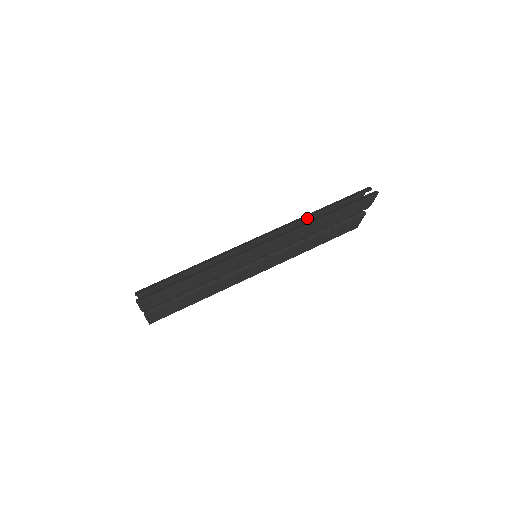
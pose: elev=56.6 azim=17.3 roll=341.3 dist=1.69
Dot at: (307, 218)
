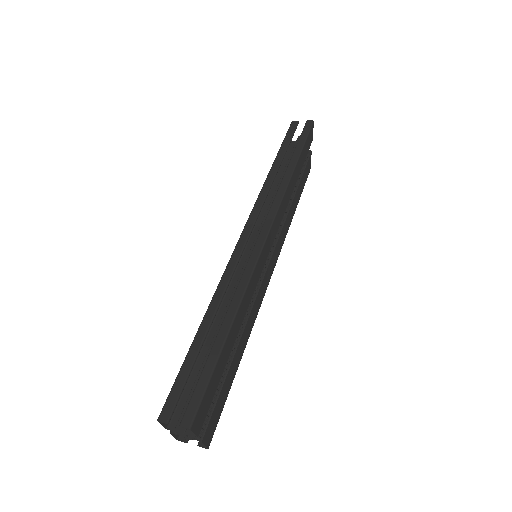
Dot at: (273, 180)
